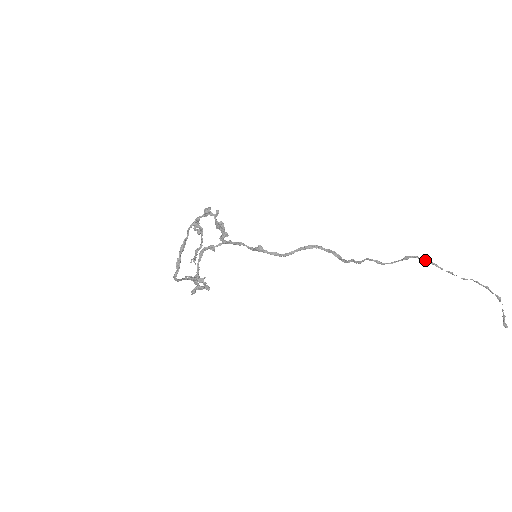
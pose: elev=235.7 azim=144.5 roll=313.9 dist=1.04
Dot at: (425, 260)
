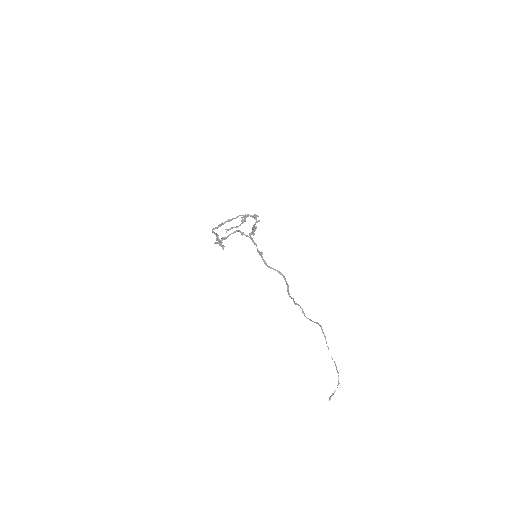
Dot at: (323, 332)
